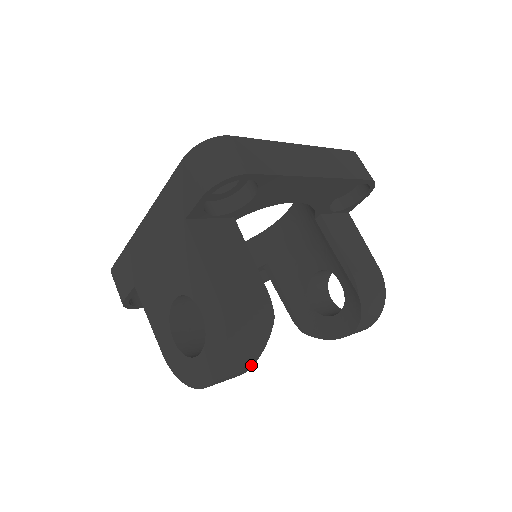
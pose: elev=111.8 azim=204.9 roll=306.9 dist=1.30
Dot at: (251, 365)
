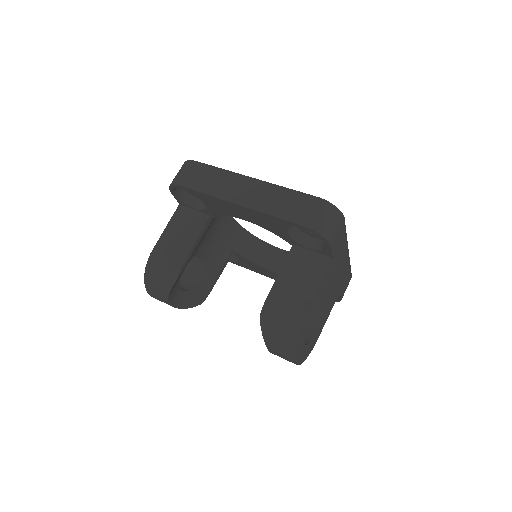
Dot at: (167, 300)
